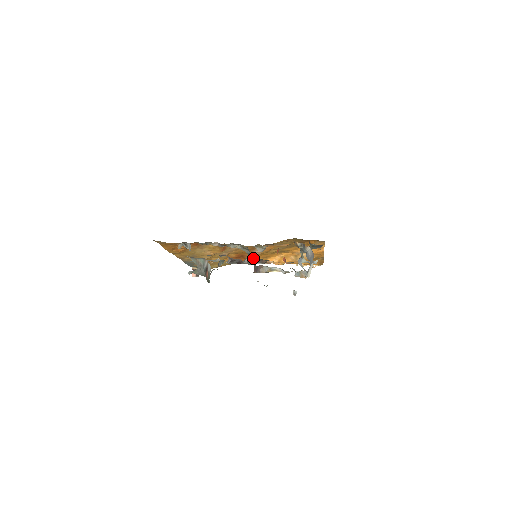
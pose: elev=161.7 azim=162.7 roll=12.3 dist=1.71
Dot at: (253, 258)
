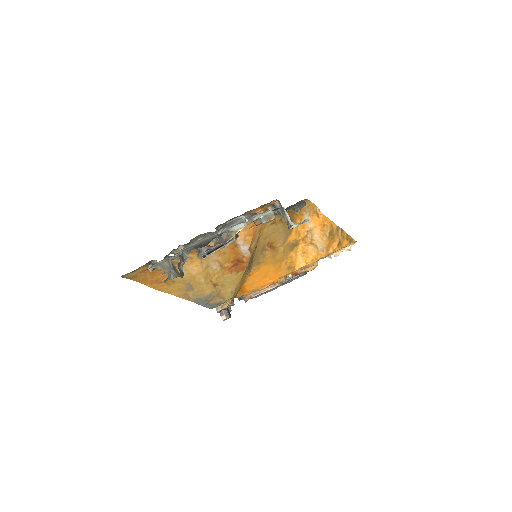
Dot at: occluded
